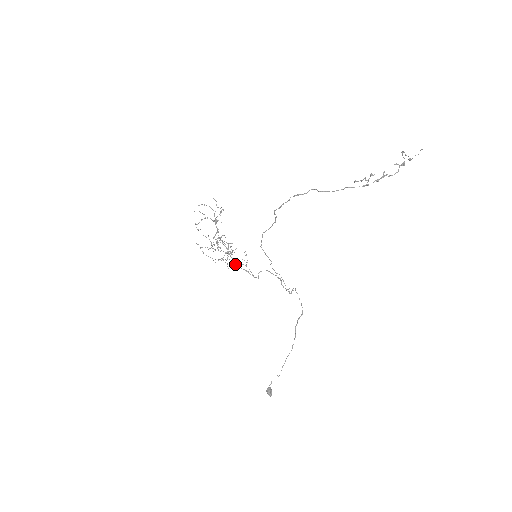
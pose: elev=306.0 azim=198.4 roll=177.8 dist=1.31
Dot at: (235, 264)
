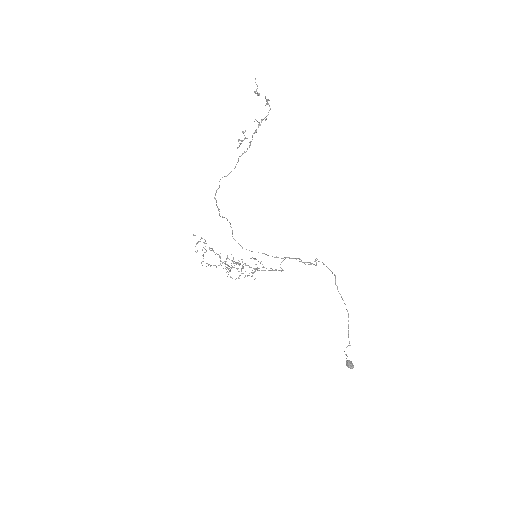
Dot at: occluded
